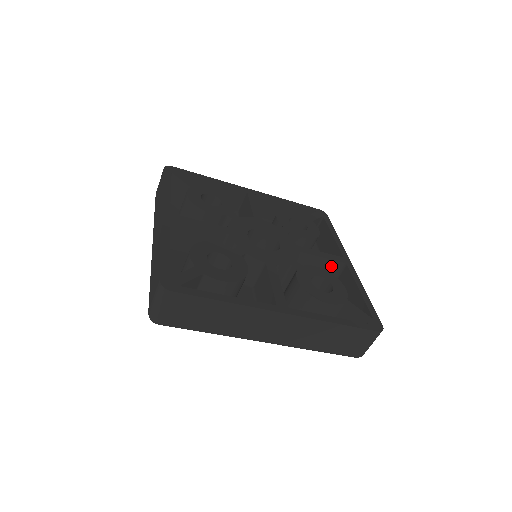
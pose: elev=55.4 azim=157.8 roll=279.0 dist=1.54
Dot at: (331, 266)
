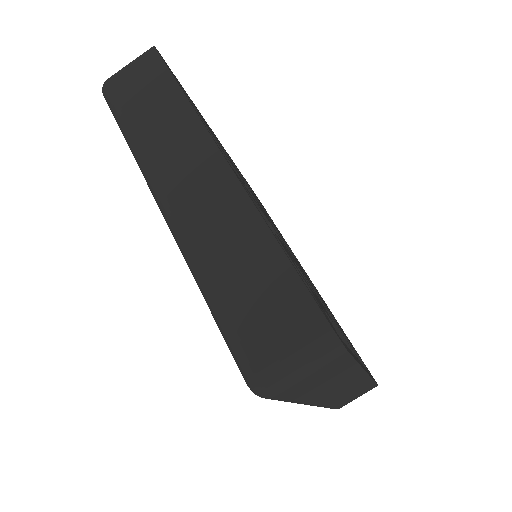
Dot at: occluded
